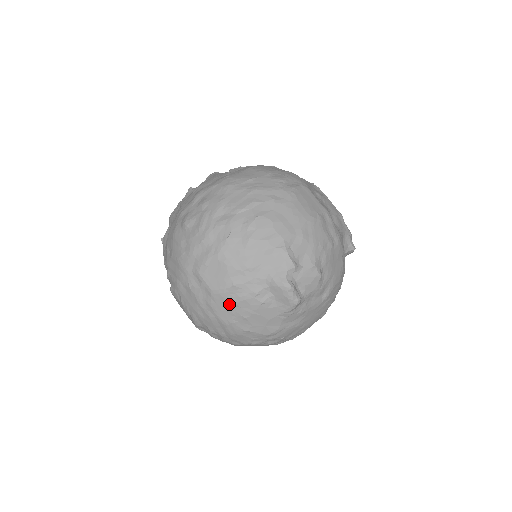
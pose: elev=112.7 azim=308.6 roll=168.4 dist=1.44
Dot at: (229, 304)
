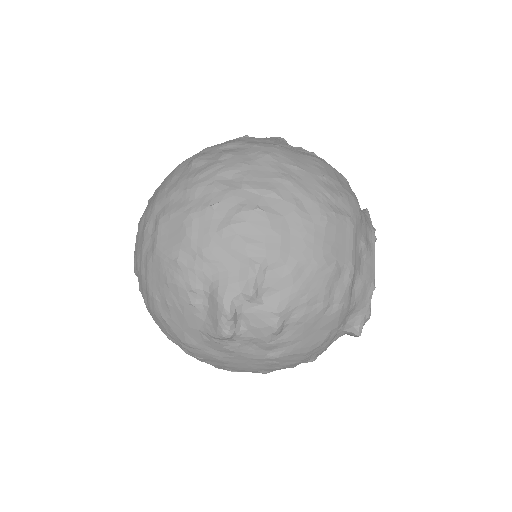
Dot at: (162, 276)
